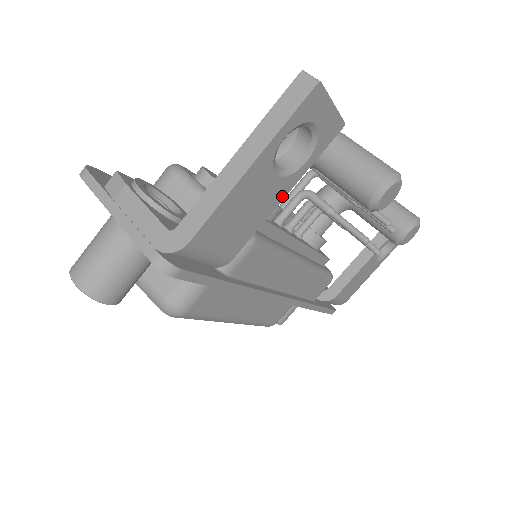
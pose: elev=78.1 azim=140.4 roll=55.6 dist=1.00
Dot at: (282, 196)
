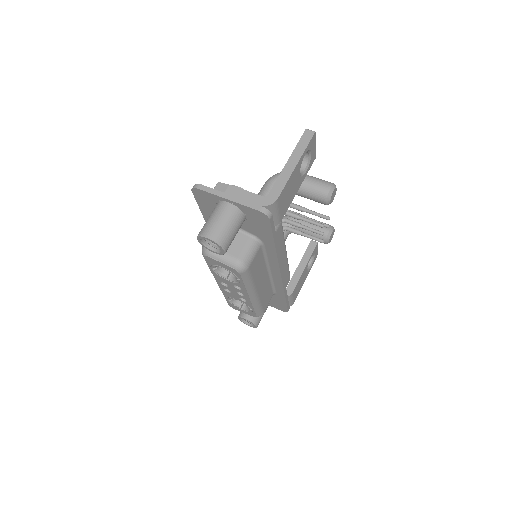
Dot at: (298, 188)
